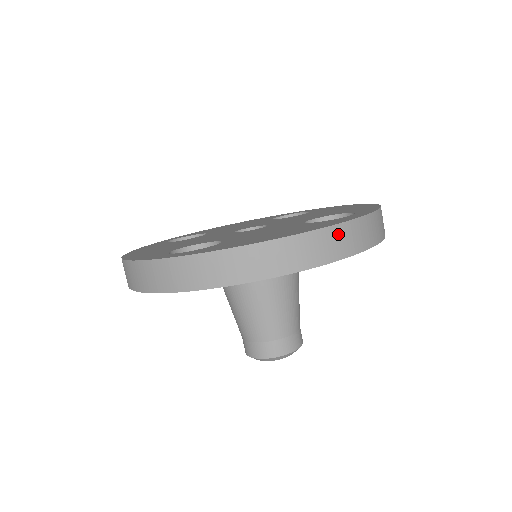
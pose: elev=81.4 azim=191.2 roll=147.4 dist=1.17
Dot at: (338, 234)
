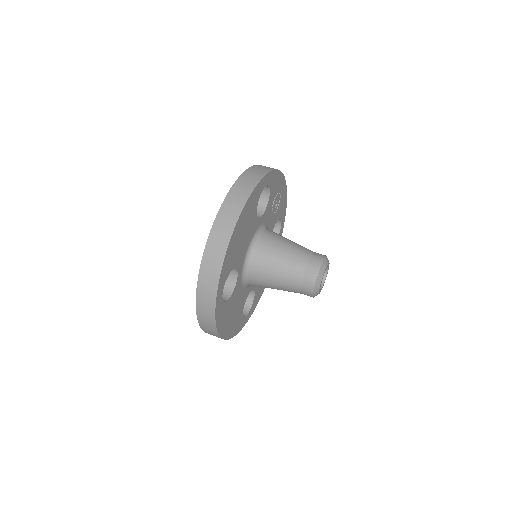
Dot at: occluded
